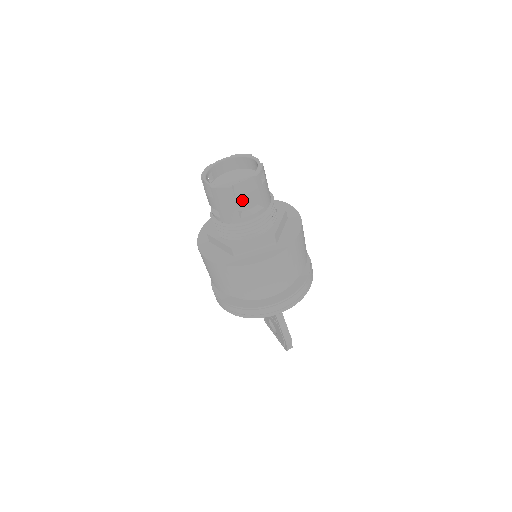
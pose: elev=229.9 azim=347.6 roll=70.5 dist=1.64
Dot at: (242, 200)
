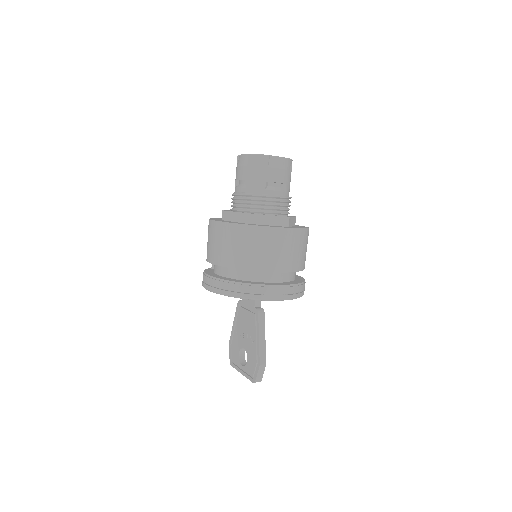
Dot at: (273, 172)
